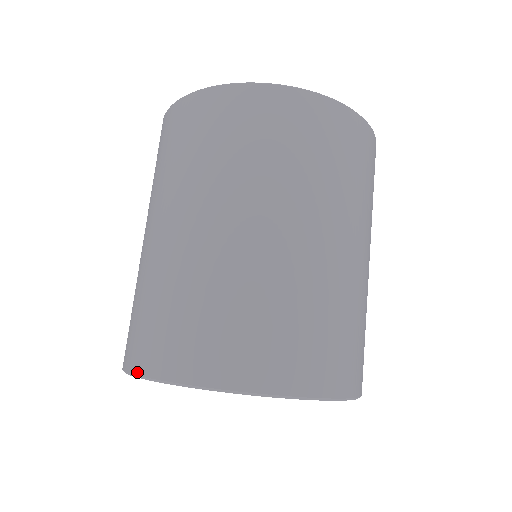
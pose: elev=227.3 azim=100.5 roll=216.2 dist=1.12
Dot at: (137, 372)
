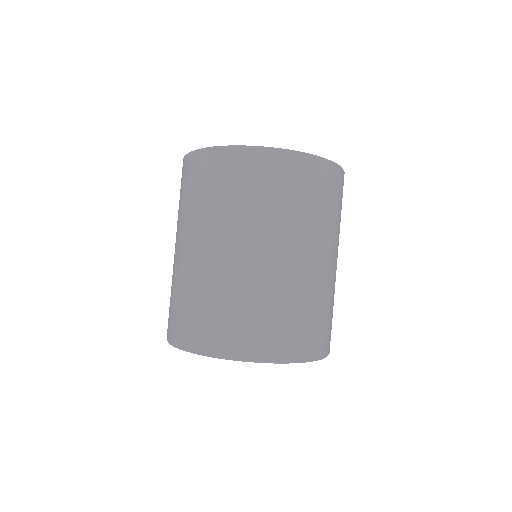
Dot at: occluded
